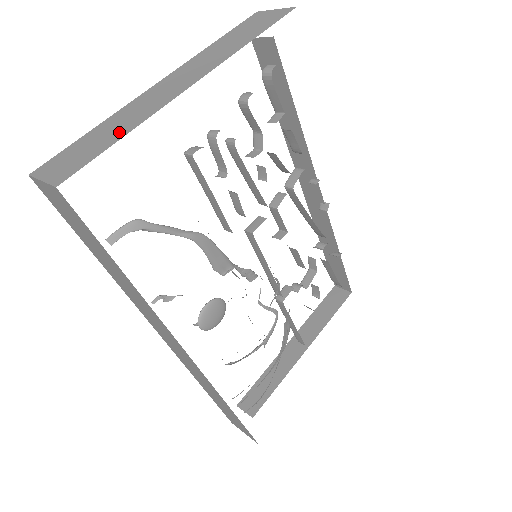
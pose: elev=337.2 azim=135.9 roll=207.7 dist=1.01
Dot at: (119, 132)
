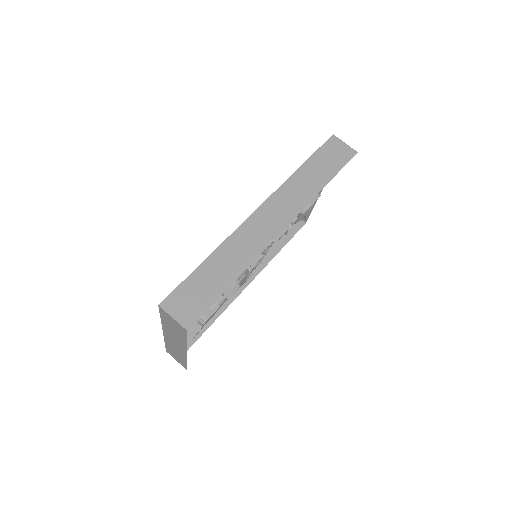
Dot at: (182, 359)
